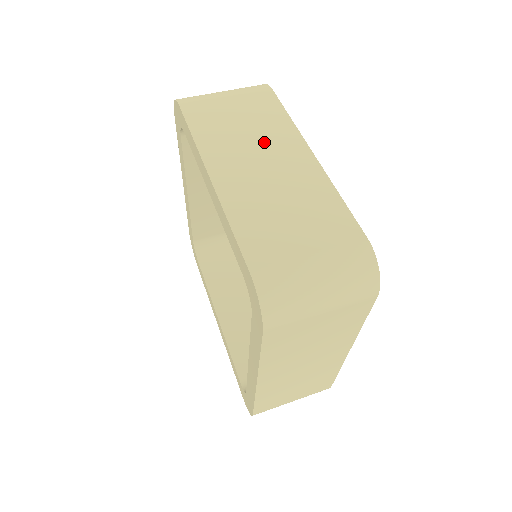
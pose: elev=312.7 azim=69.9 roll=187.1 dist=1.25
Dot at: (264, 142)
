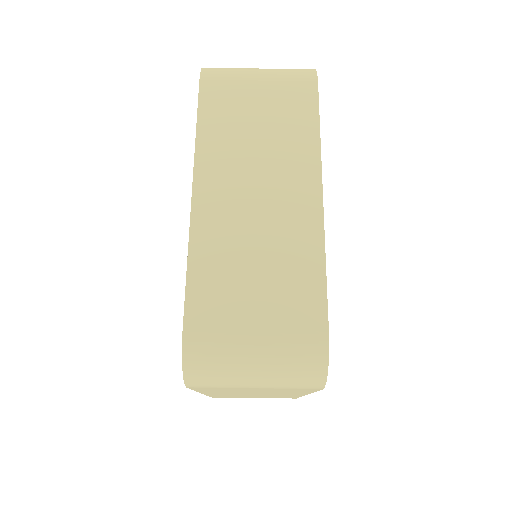
Dot at: occluded
